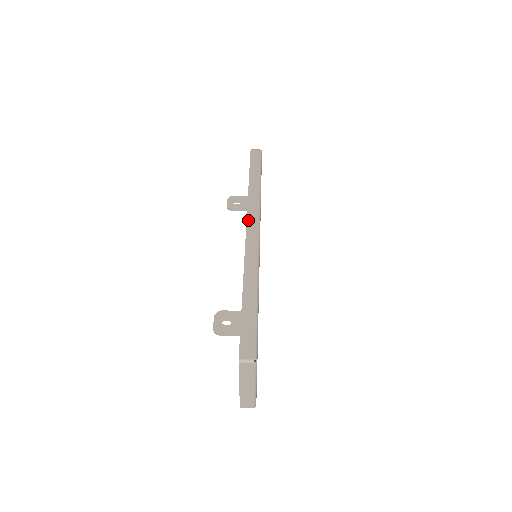
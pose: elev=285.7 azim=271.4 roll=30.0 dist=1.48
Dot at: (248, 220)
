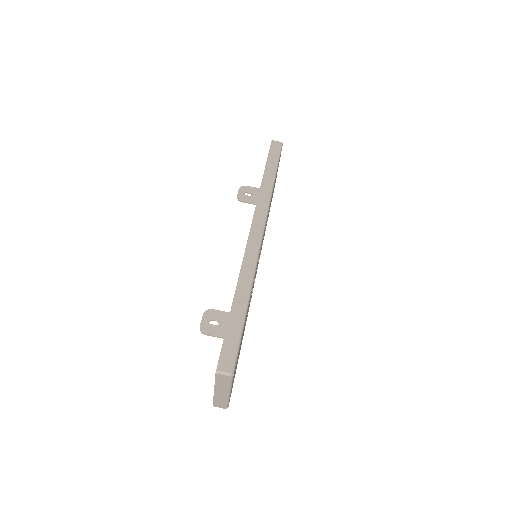
Dot at: (254, 221)
